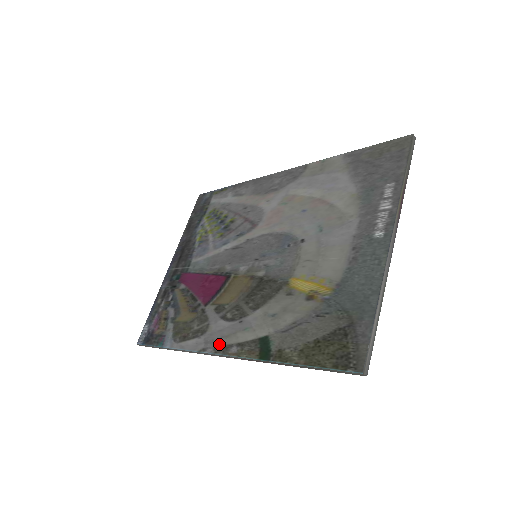
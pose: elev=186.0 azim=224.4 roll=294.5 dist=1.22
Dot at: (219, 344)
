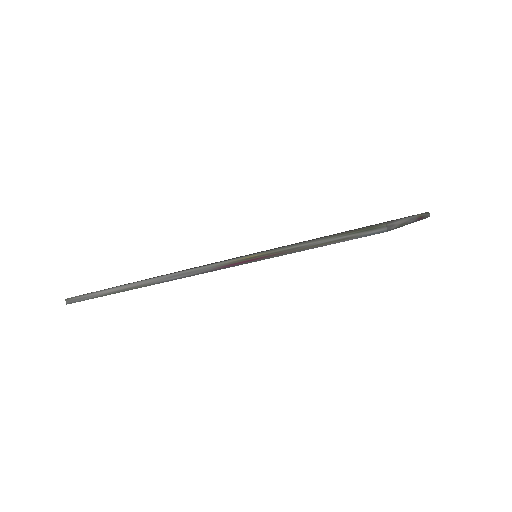
Dot at: occluded
